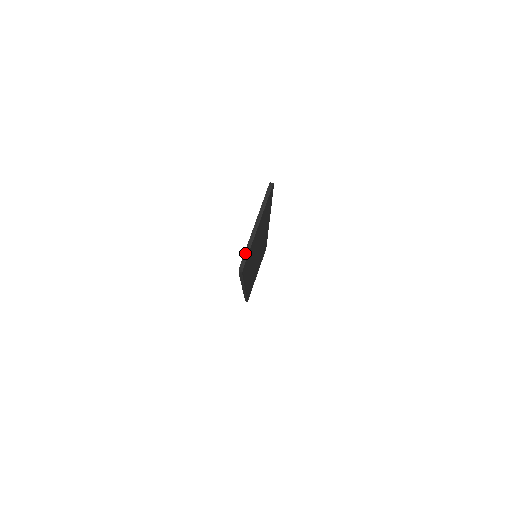
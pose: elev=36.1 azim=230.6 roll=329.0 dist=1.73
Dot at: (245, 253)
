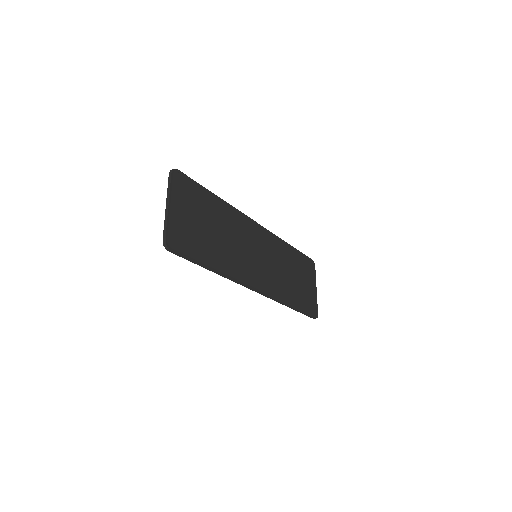
Dot at: (164, 232)
